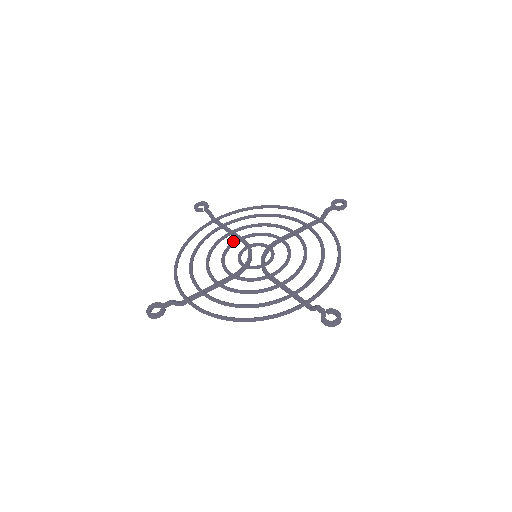
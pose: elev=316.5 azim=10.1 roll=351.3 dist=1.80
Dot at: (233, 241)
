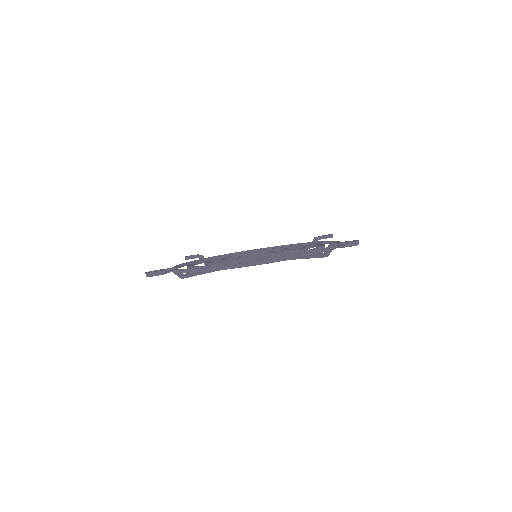
Dot at: (230, 256)
